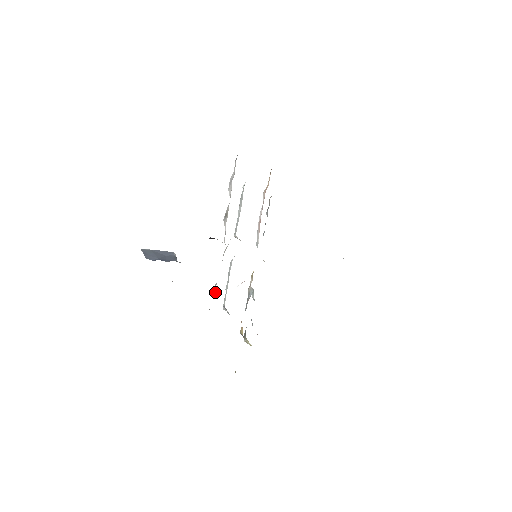
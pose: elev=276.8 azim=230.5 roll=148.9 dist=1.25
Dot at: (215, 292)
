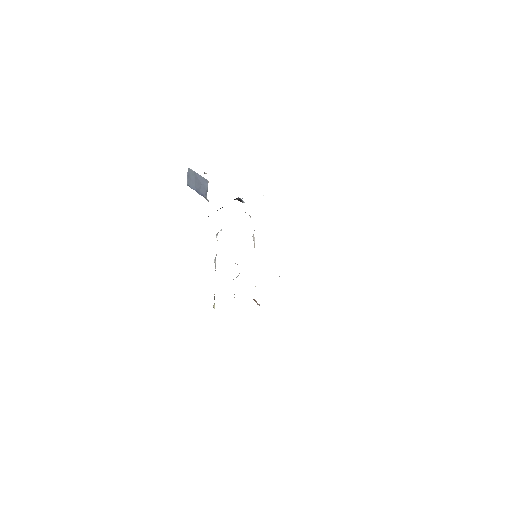
Dot at: (217, 235)
